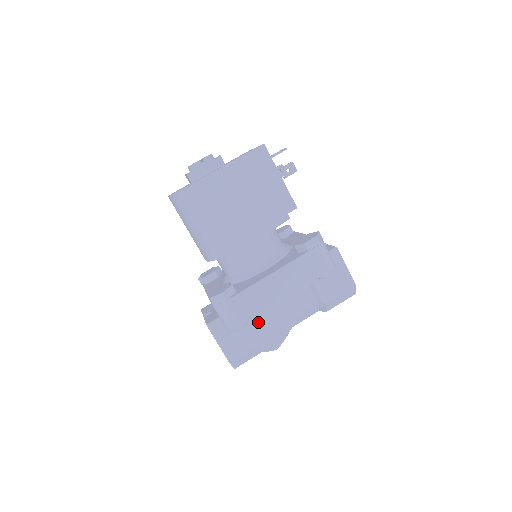
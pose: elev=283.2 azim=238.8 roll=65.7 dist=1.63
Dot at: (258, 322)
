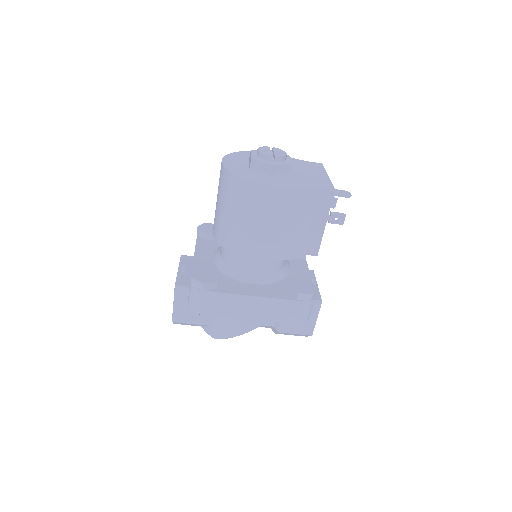
Dot at: occluded
